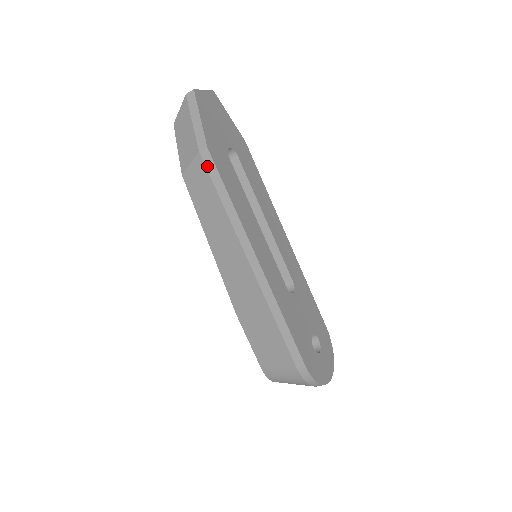
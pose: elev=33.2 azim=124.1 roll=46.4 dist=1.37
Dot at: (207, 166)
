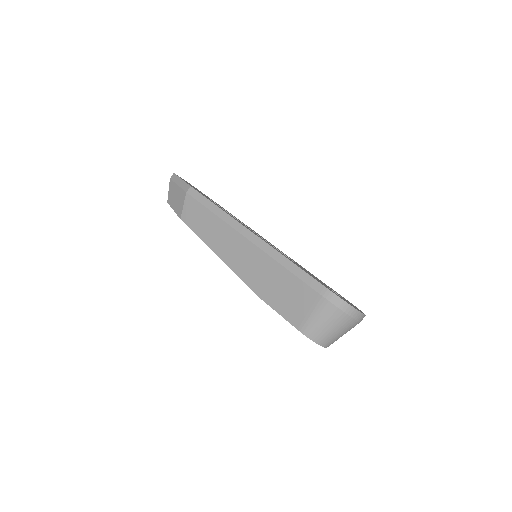
Dot at: (194, 197)
